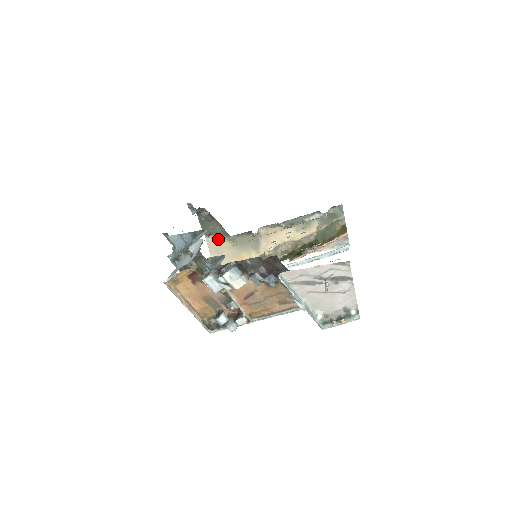
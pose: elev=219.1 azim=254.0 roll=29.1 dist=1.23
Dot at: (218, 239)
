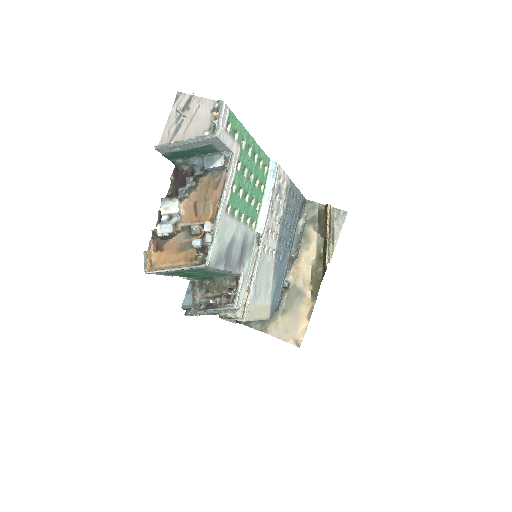
Dot at: (275, 323)
